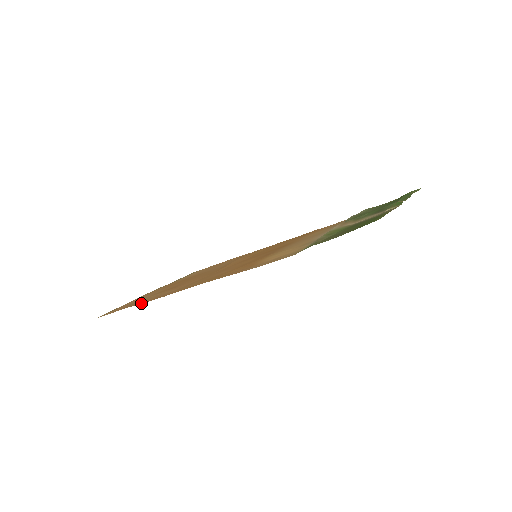
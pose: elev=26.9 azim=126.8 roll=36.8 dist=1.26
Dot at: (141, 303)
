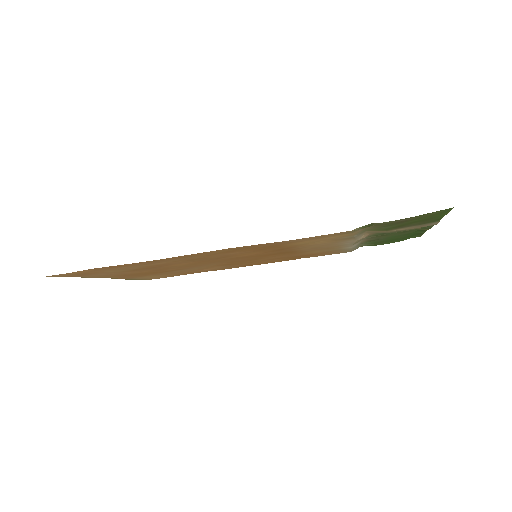
Dot at: occluded
